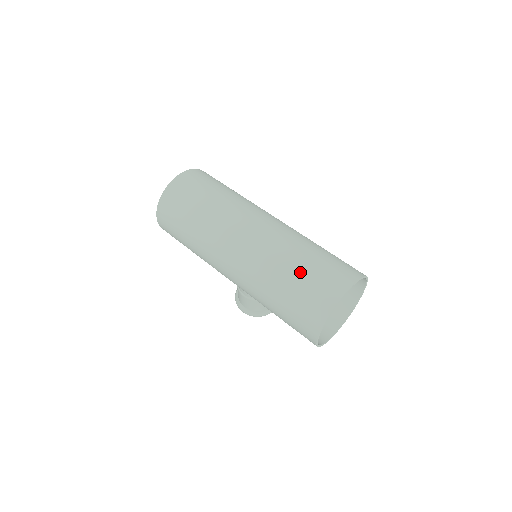
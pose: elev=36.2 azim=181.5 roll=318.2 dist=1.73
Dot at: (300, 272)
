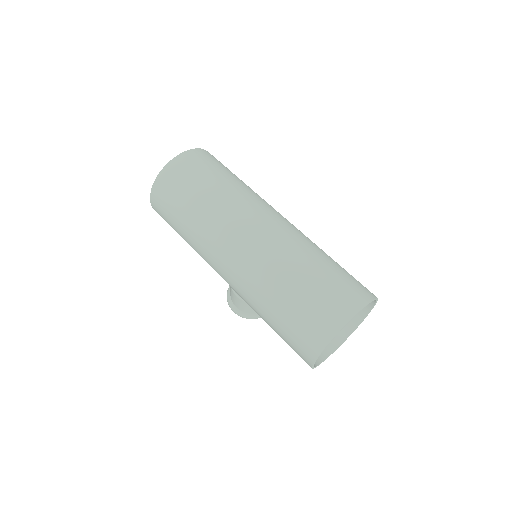
Dot at: (305, 286)
